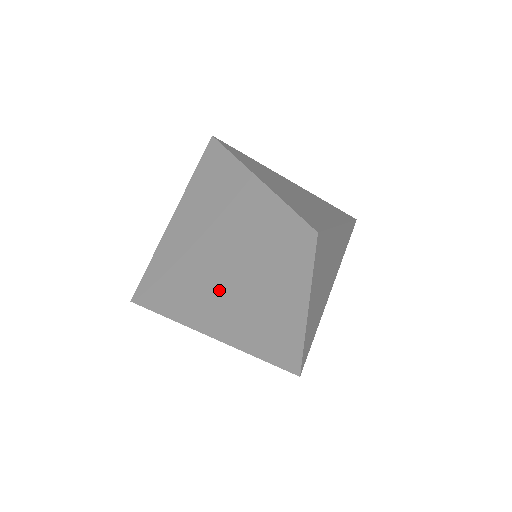
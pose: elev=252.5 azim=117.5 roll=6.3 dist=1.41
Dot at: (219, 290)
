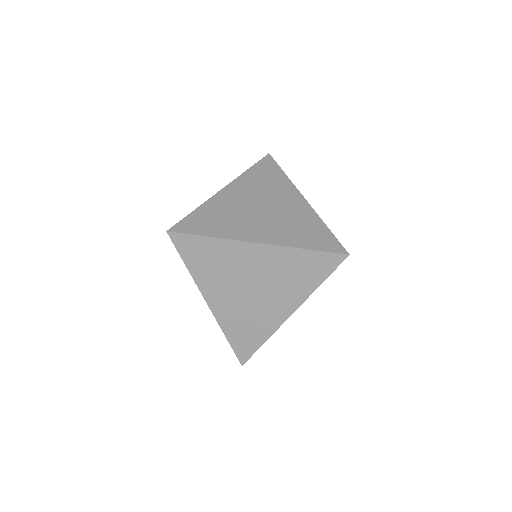
Dot at: (233, 200)
